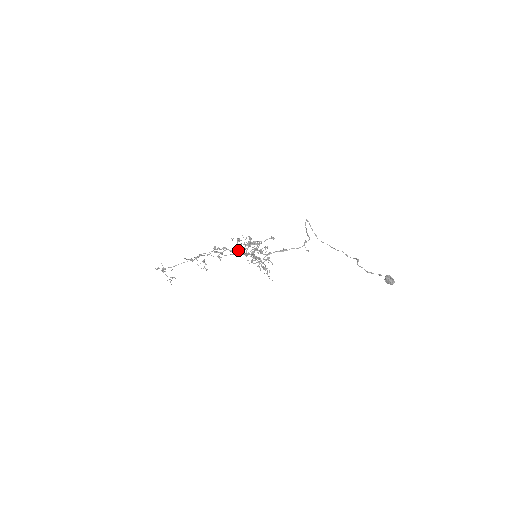
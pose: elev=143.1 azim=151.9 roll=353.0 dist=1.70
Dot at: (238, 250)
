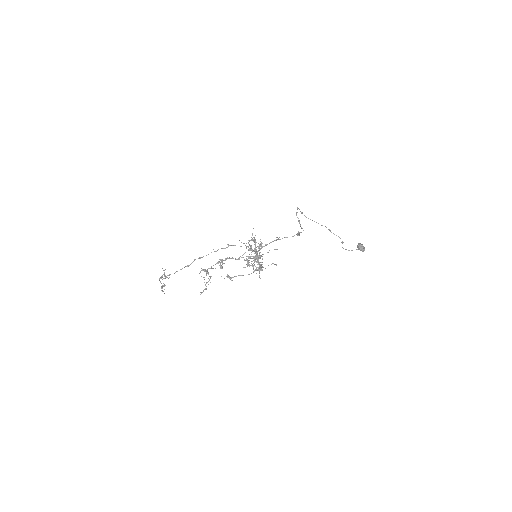
Dot at: occluded
